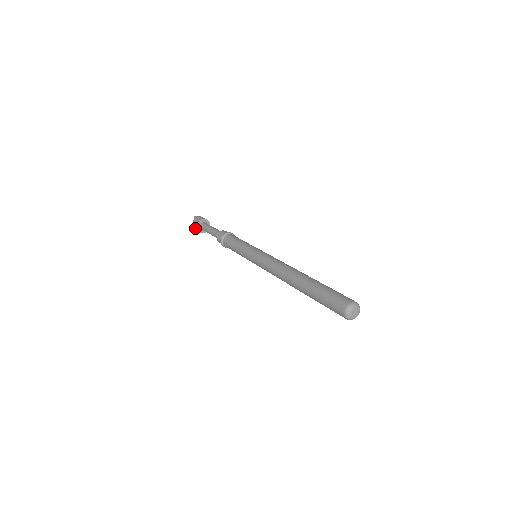
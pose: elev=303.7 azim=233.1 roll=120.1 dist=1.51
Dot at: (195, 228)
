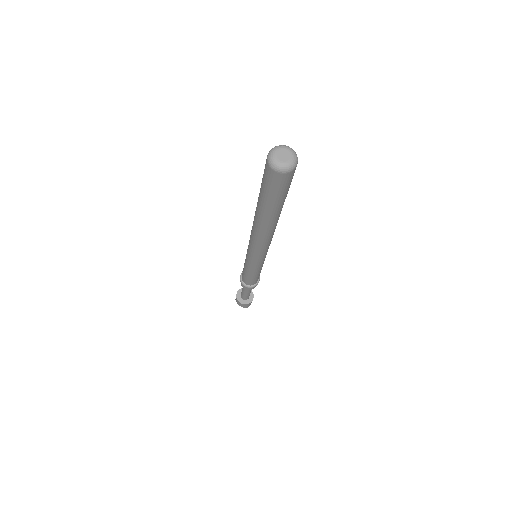
Dot at: (243, 306)
